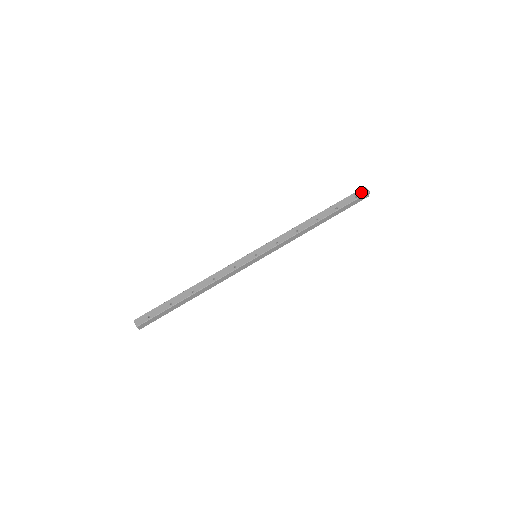
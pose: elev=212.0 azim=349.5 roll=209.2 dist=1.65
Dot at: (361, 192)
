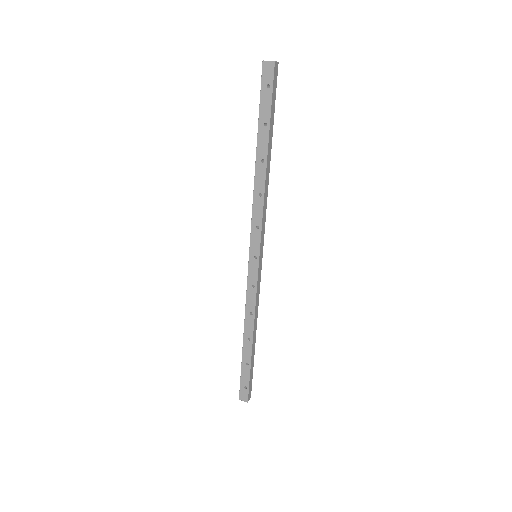
Dot at: (267, 73)
